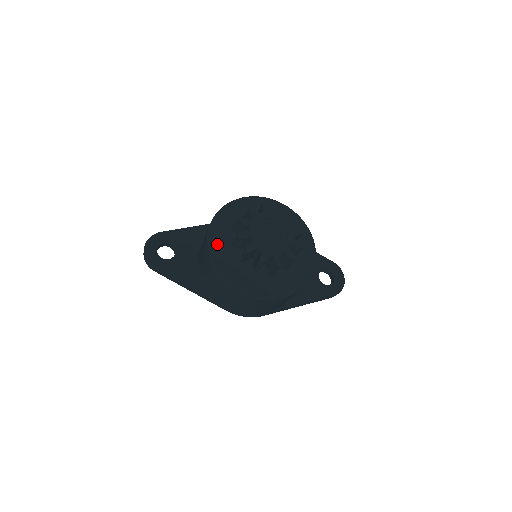
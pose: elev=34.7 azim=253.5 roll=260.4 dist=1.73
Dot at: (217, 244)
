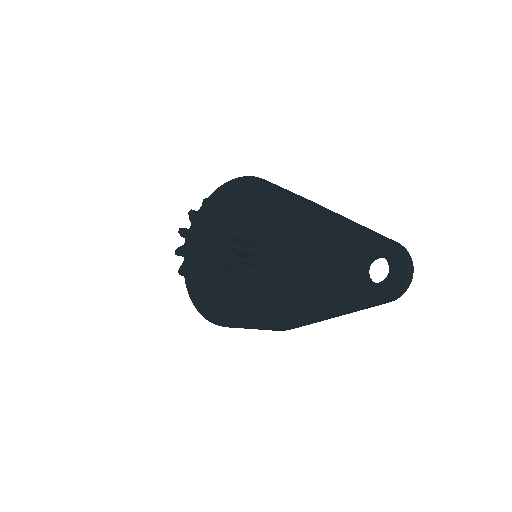
Dot at: occluded
